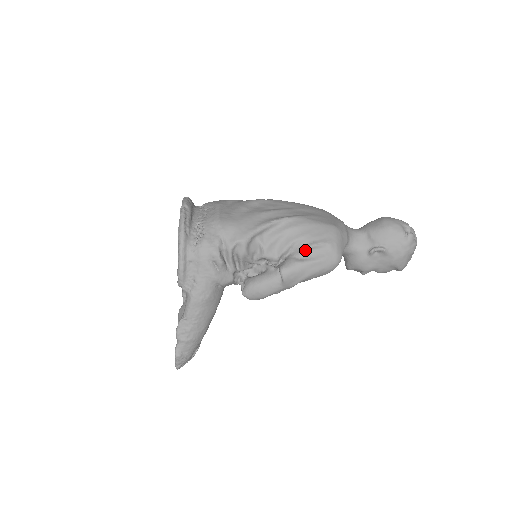
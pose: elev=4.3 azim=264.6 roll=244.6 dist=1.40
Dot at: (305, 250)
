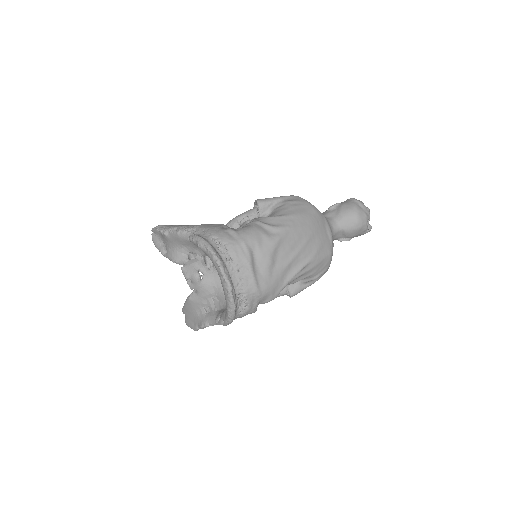
Dot at: (310, 281)
